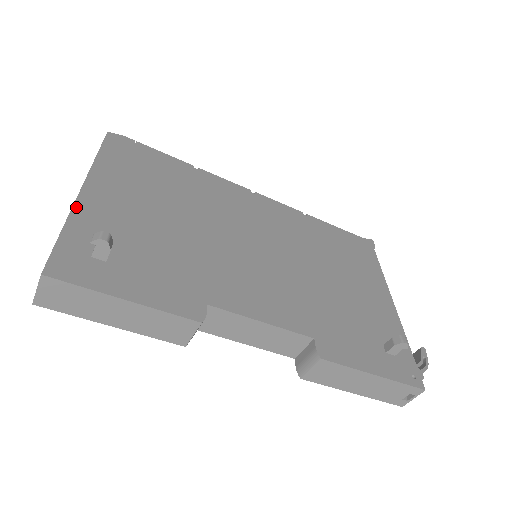
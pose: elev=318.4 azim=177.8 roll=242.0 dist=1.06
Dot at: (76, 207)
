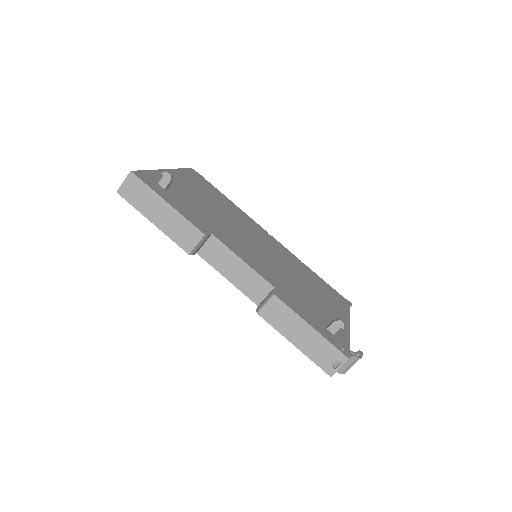
Dot at: (160, 171)
